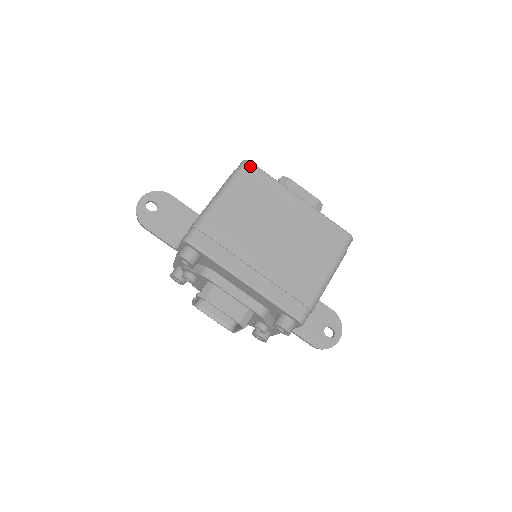
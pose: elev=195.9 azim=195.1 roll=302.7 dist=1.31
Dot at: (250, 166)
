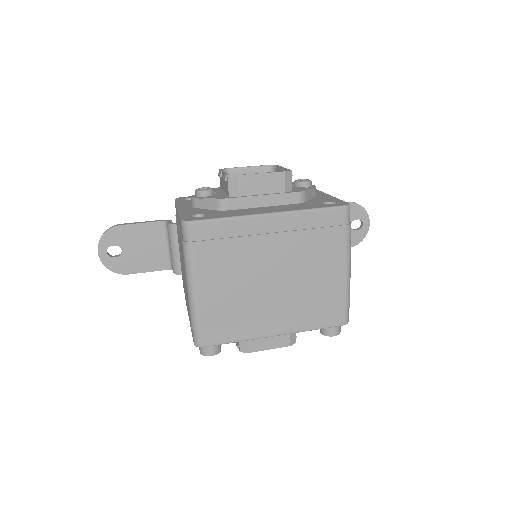
Dot at: (195, 227)
